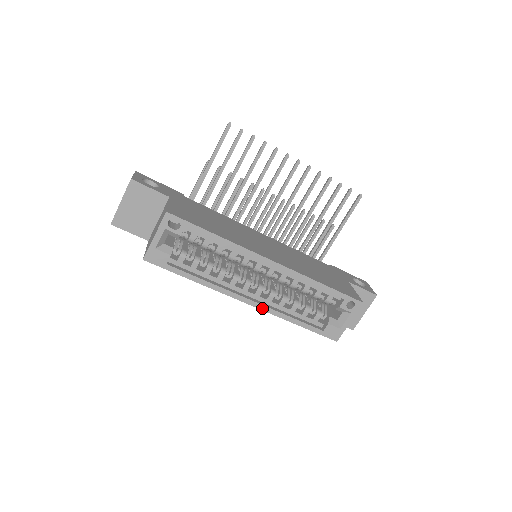
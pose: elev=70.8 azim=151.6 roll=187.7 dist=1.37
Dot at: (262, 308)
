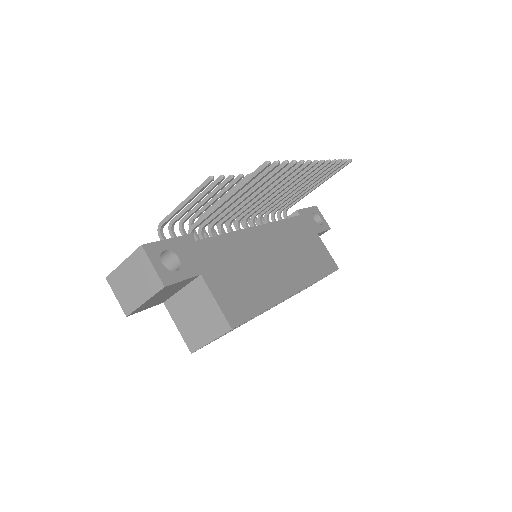
Dot at: occluded
